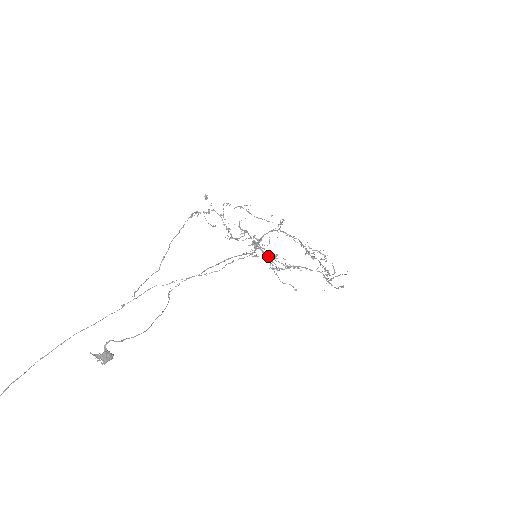
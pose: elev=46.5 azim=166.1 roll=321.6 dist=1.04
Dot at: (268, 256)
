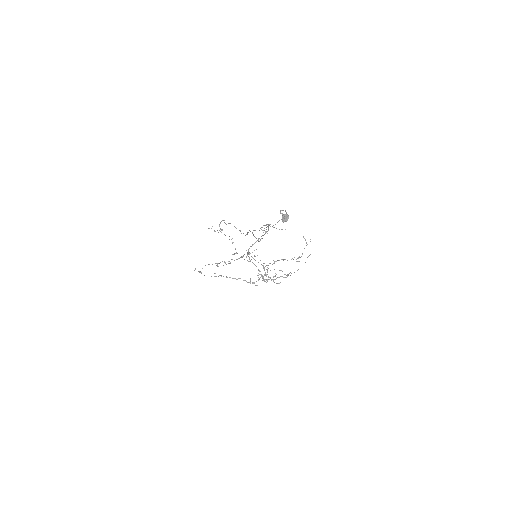
Dot at: occluded
